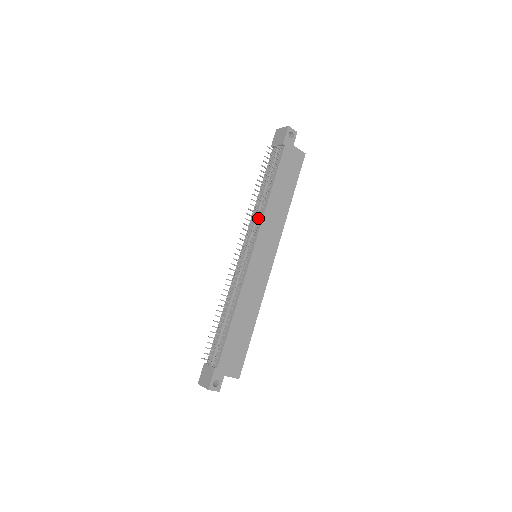
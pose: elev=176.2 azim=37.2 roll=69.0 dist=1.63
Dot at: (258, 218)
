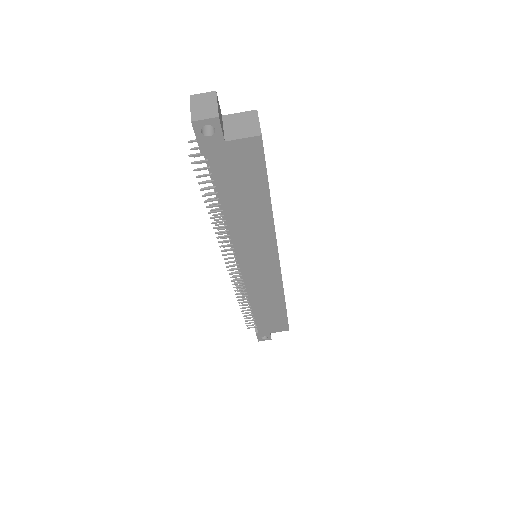
Dot at: occluded
